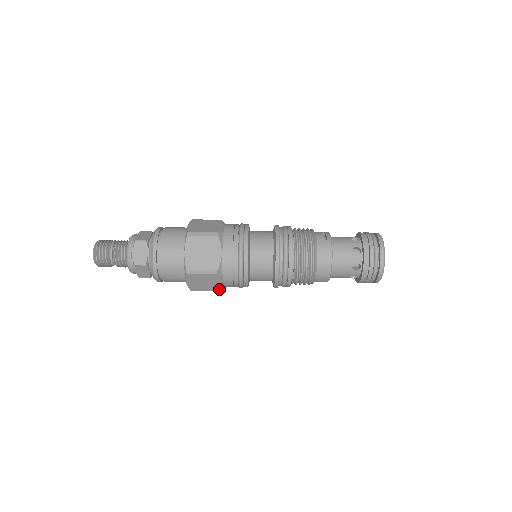
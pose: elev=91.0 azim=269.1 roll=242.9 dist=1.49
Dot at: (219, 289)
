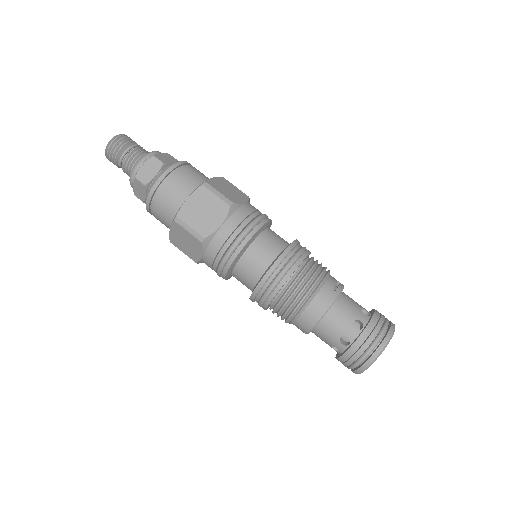
Dot at: (197, 260)
